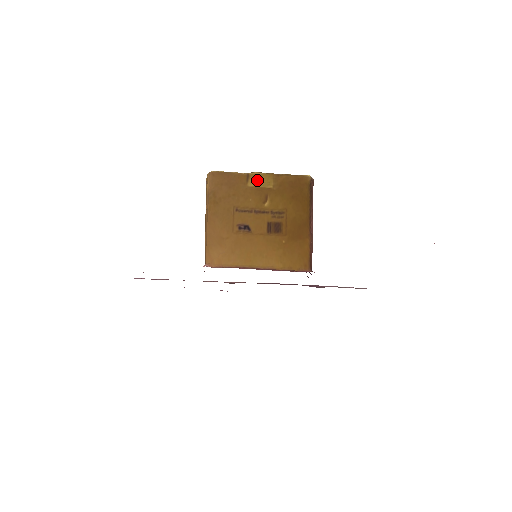
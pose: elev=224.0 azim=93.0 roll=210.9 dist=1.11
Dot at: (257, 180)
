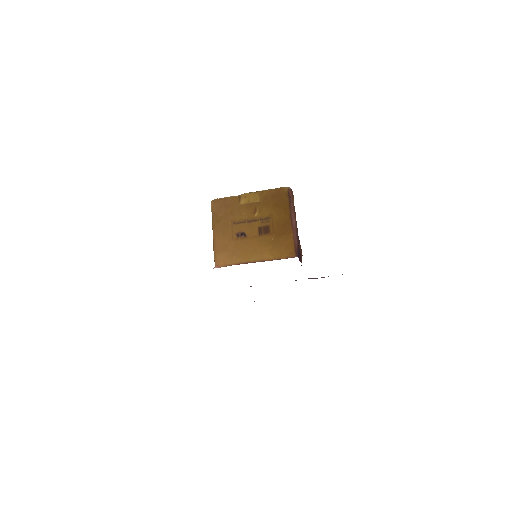
Dot at: (247, 198)
